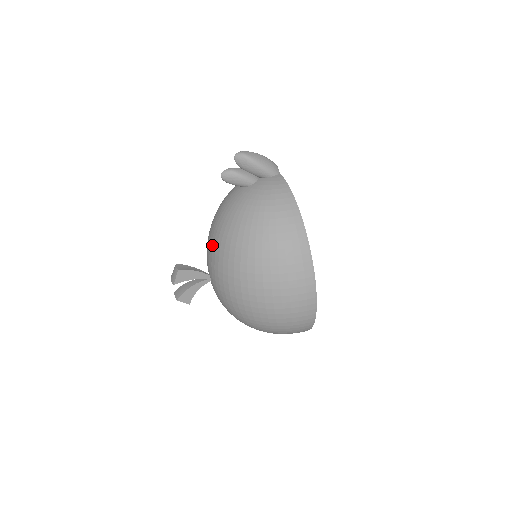
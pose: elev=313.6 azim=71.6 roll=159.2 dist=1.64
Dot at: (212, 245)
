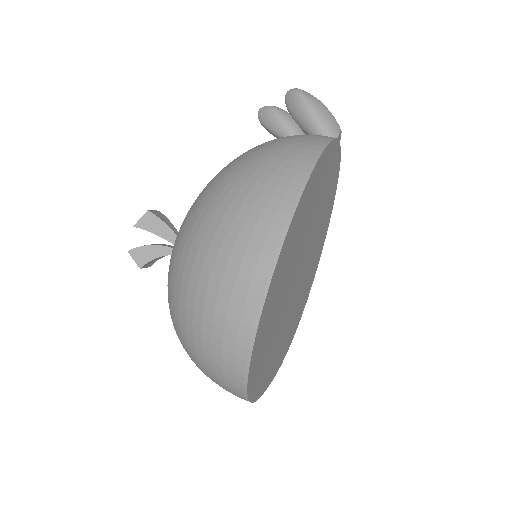
Dot at: occluded
